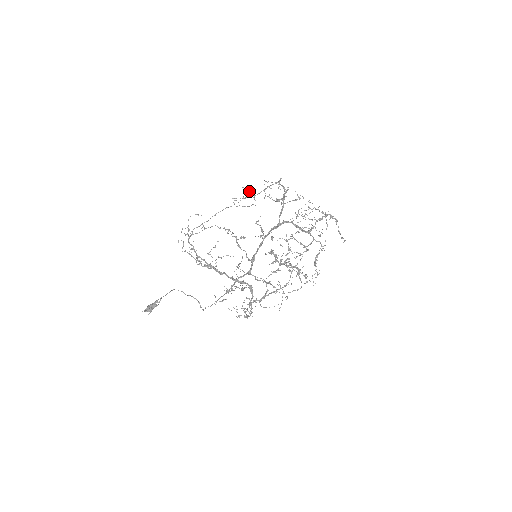
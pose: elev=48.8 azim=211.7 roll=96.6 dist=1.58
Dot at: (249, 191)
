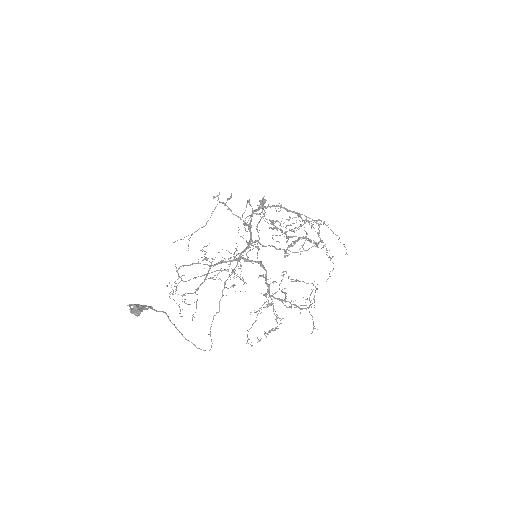
Dot at: occluded
